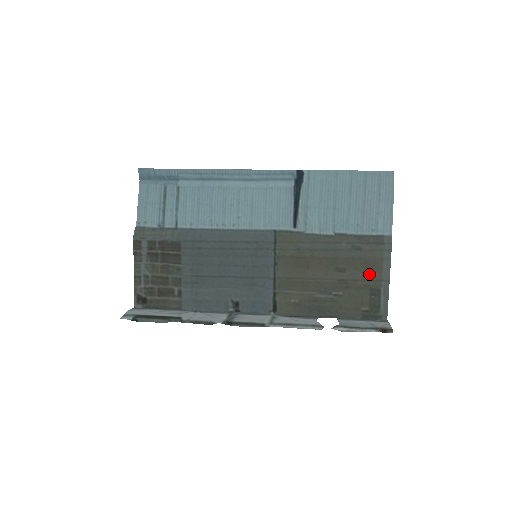
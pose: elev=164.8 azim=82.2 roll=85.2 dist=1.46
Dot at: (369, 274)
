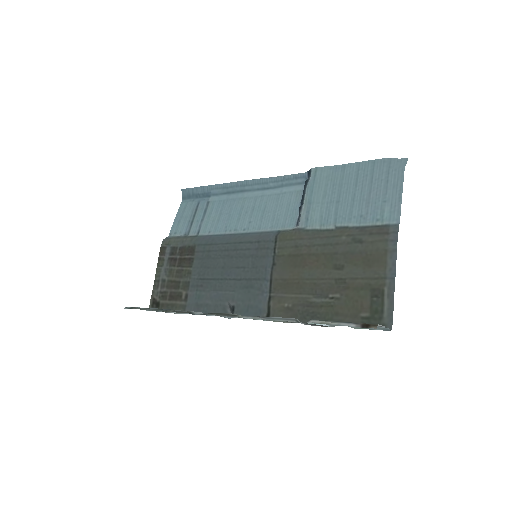
Dot at: (370, 271)
